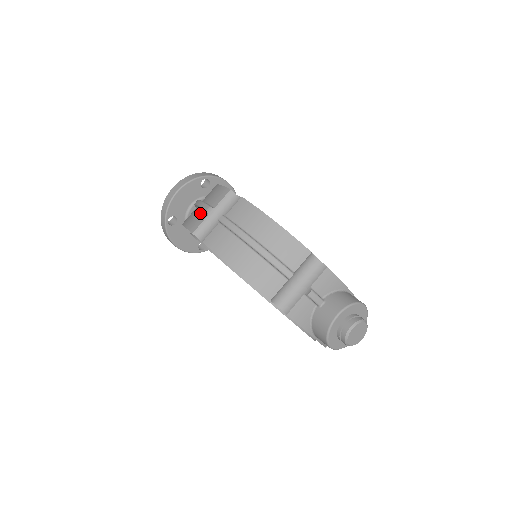
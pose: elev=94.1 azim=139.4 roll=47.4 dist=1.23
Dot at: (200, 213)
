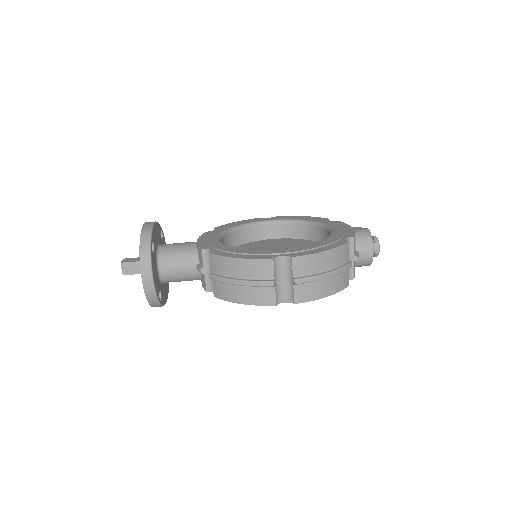
Dot at: (261, 289)
